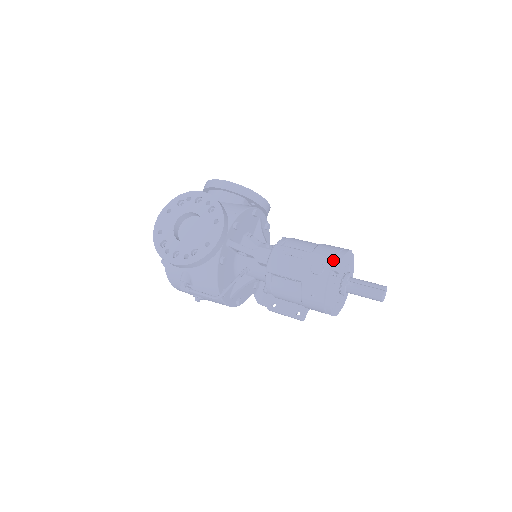
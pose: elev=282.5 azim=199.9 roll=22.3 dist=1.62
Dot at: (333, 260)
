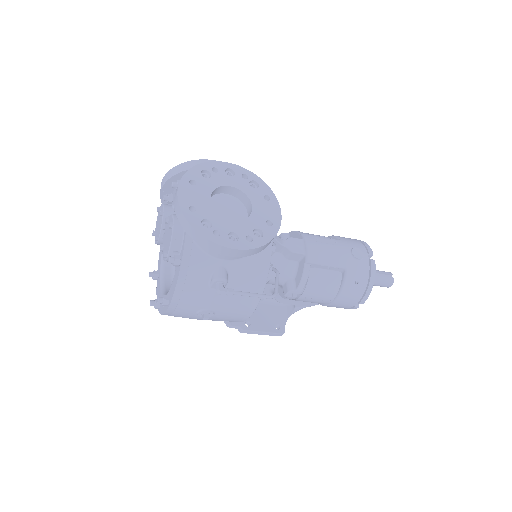
Dot at: (364, 245)
